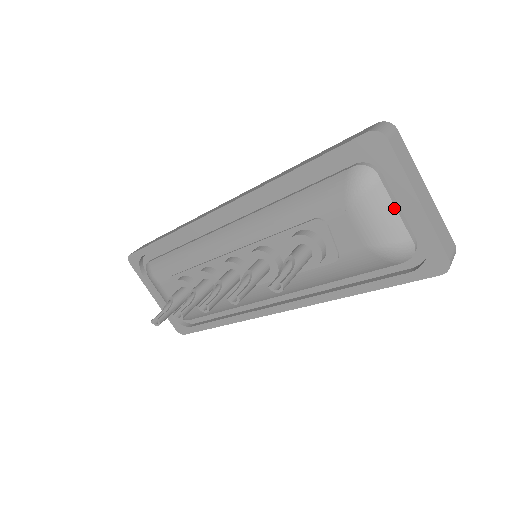
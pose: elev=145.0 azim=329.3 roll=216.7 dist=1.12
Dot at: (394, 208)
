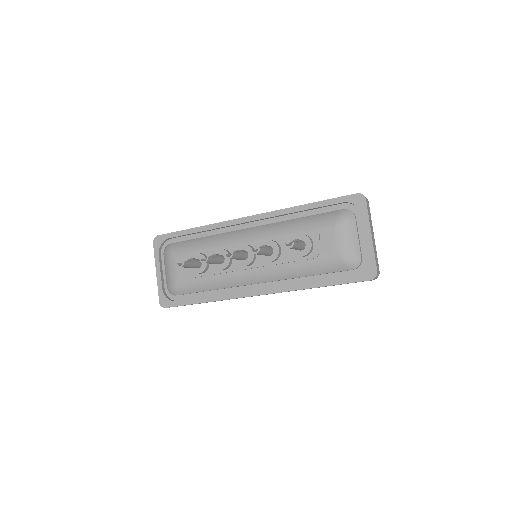
Dot at: (357, 236)
